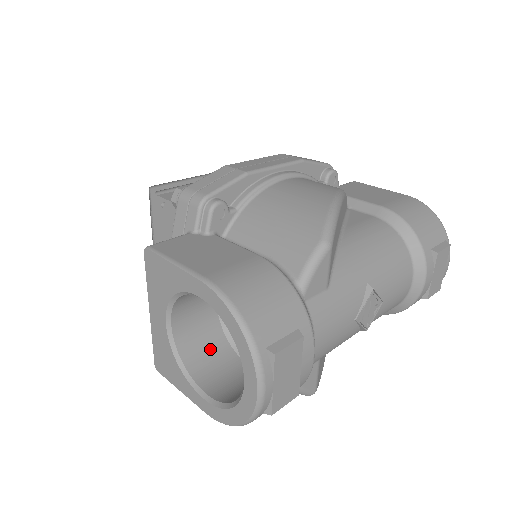
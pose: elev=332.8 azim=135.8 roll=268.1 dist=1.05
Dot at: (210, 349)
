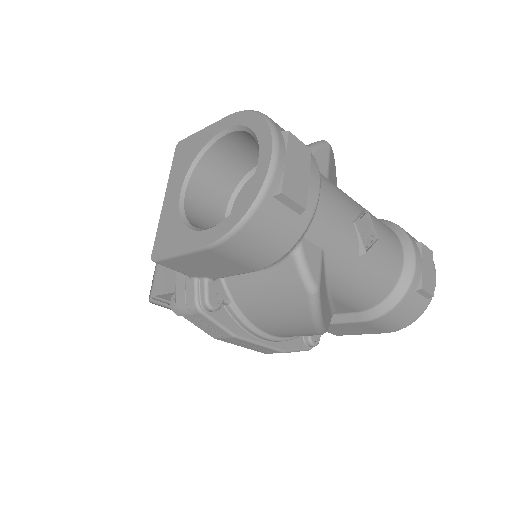
Dot at: occluded
